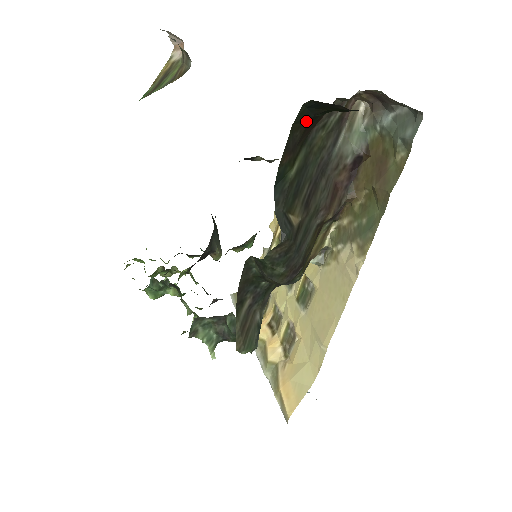
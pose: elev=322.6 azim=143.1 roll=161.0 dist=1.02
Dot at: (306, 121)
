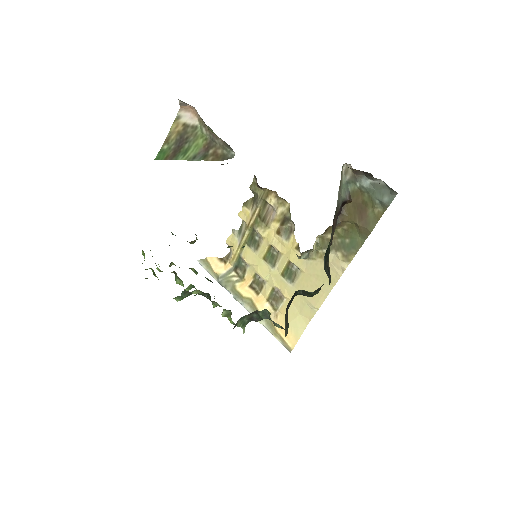
Dot at: occluded
